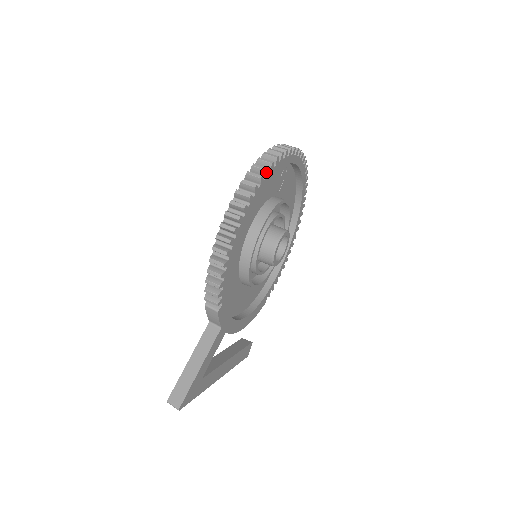
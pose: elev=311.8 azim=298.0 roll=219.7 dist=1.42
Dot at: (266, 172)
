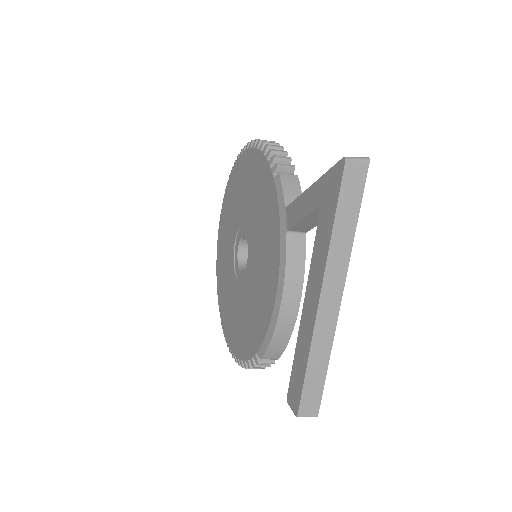
Dot at: occluded
